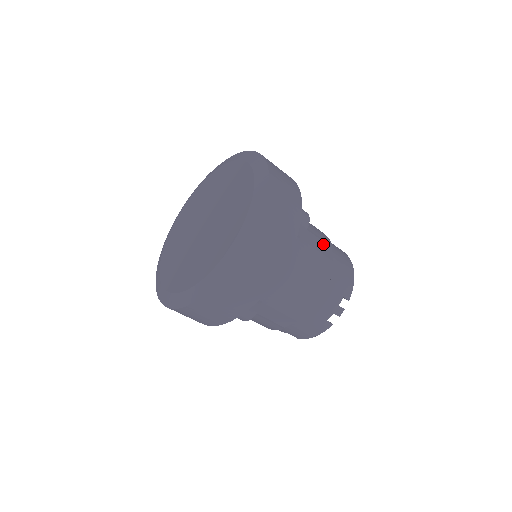
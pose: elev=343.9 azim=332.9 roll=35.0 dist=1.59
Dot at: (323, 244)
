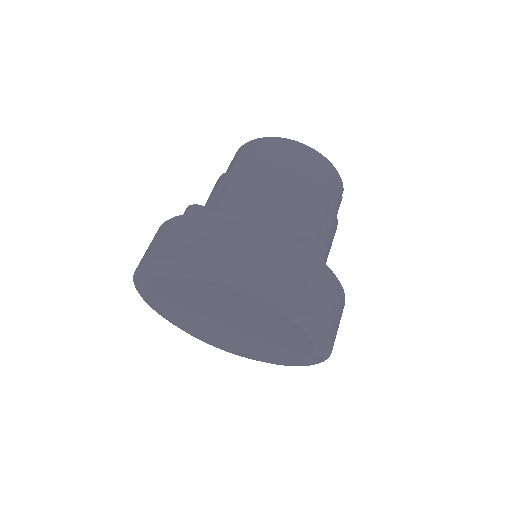
Dot at: (313, 203)
